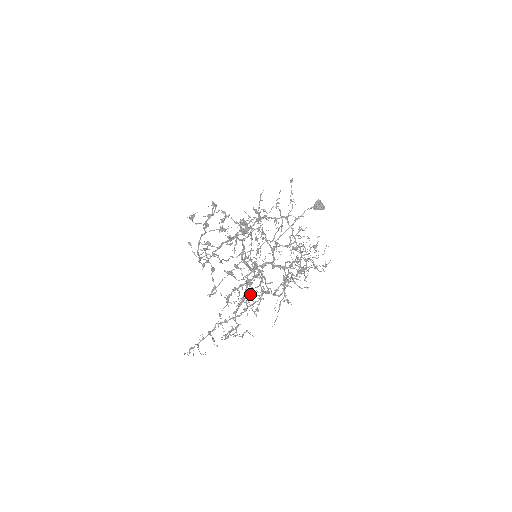
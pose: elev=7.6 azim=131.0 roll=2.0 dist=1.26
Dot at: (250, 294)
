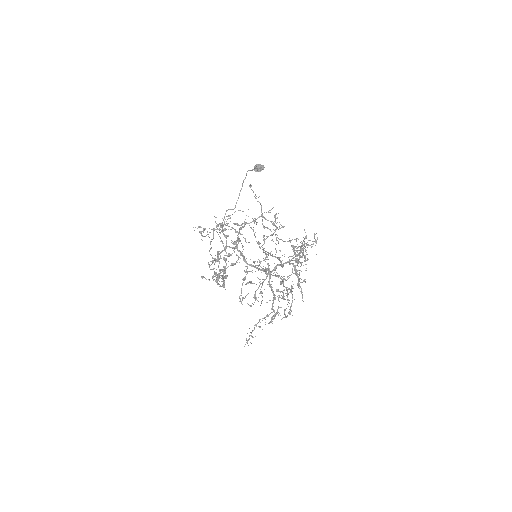
Dot at: occluded
